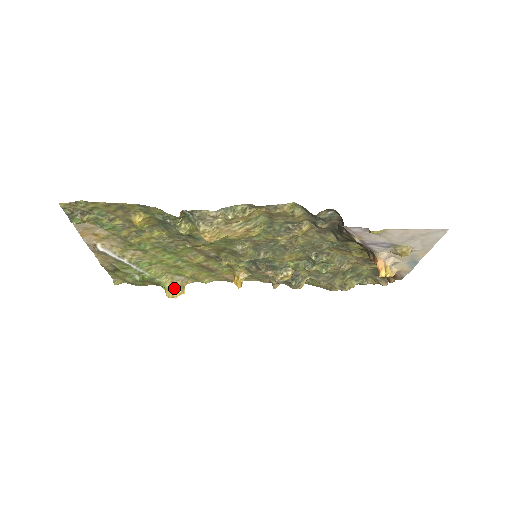
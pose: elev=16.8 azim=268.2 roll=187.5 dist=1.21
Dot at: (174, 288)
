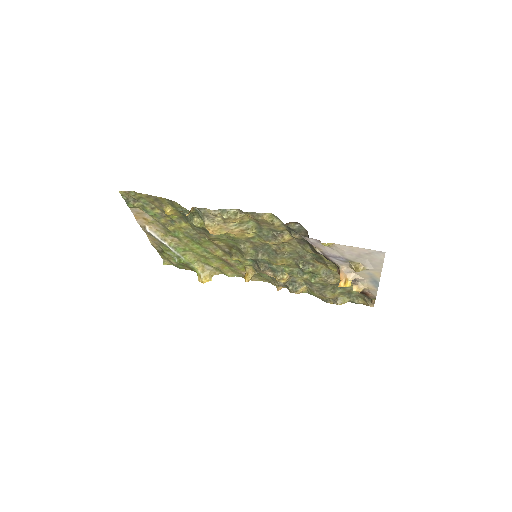
Dot at: (204, 275)
